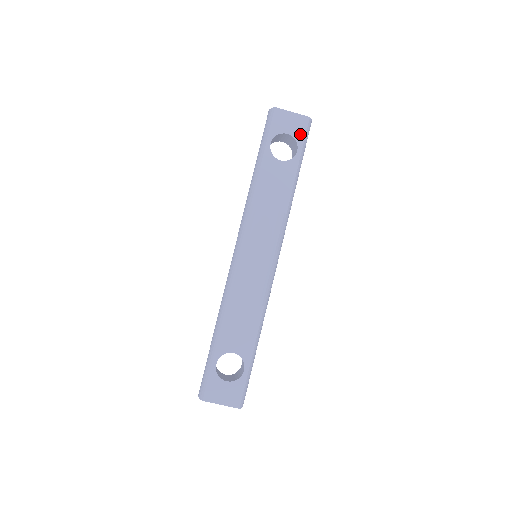
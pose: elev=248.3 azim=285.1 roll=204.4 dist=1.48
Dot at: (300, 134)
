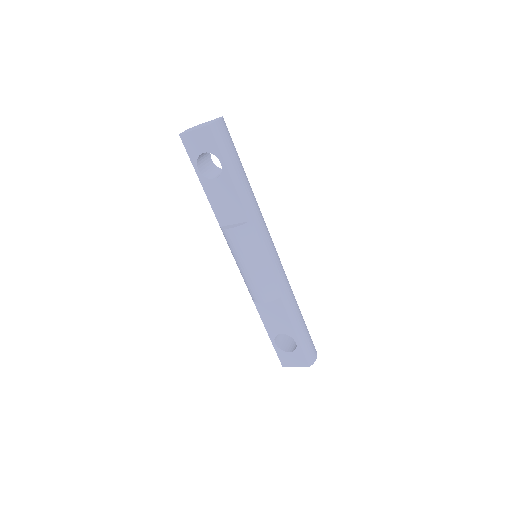
Dot at: (212, 146)
